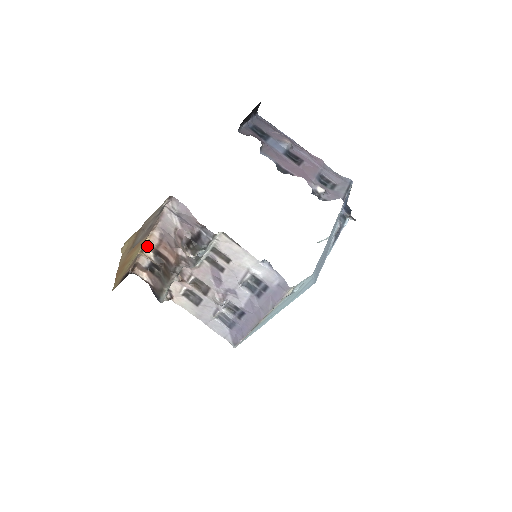
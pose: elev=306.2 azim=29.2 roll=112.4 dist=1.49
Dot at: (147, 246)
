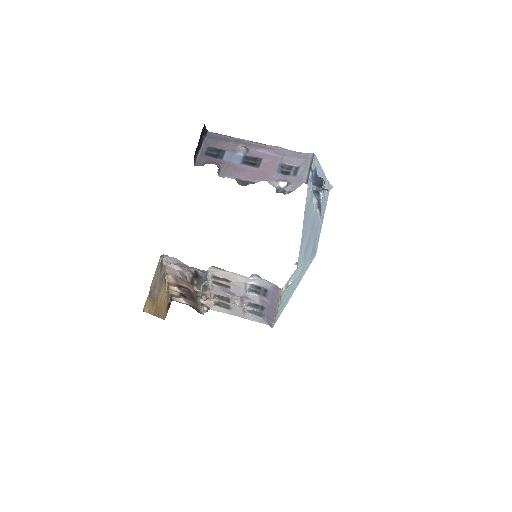
Dot at: (170, 284)
